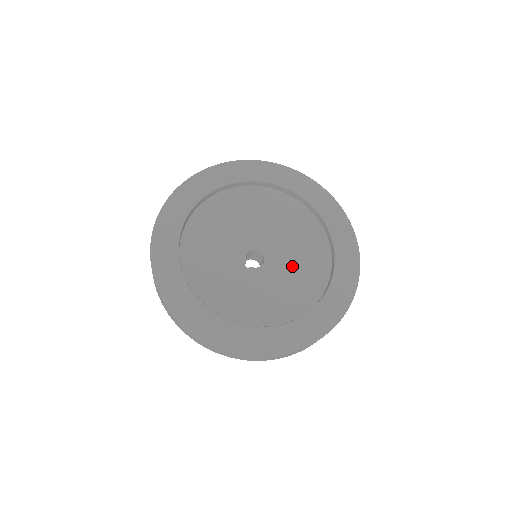
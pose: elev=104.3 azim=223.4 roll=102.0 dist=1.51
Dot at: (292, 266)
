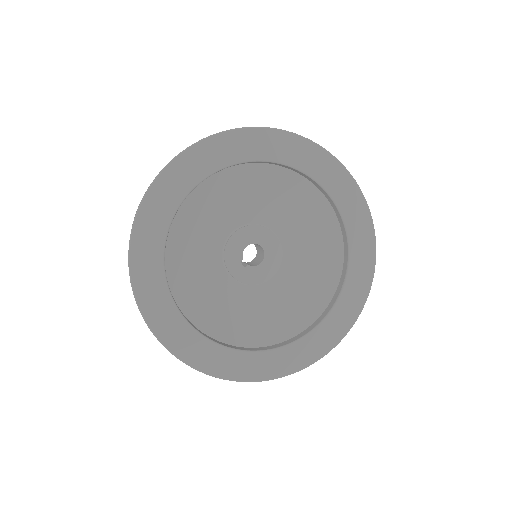
Dot at: (296, 264)
